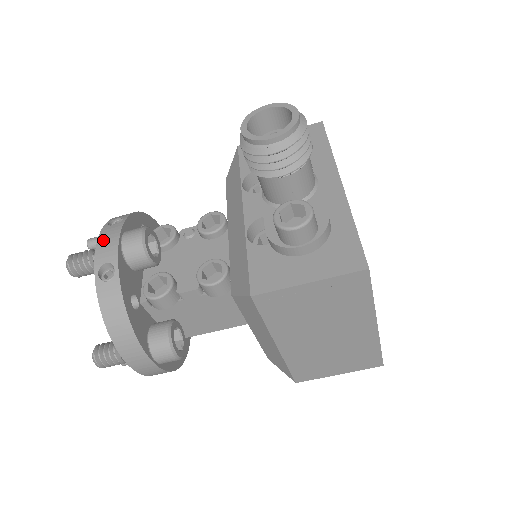
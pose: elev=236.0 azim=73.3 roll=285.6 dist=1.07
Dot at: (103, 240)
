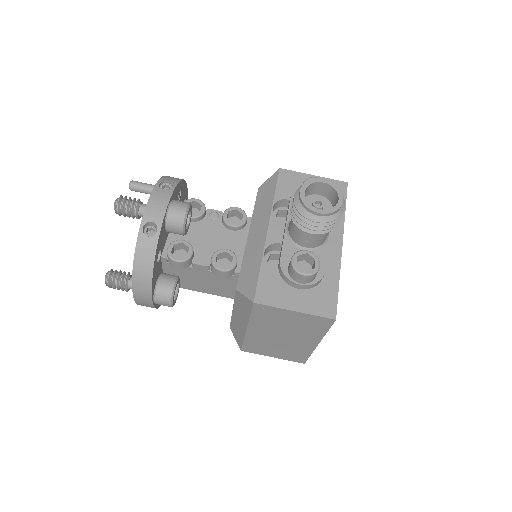
Dot at: (154, 200)
